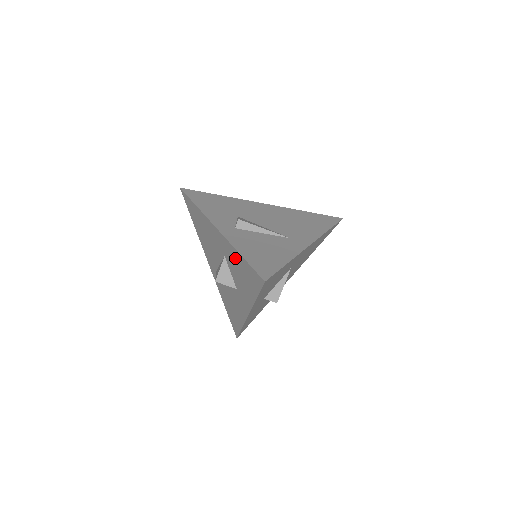
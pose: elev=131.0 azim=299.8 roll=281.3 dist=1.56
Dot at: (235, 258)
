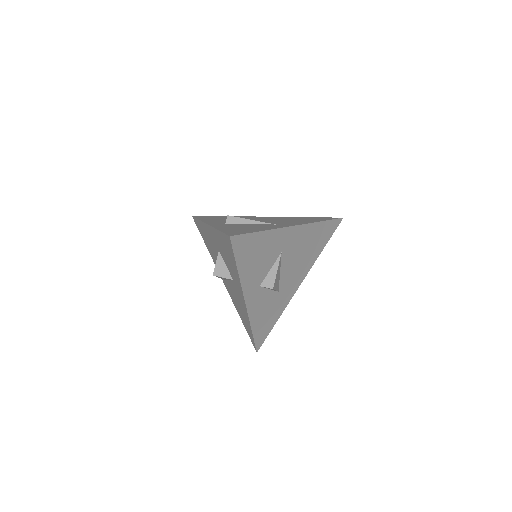
Dot at: (219, 240)
